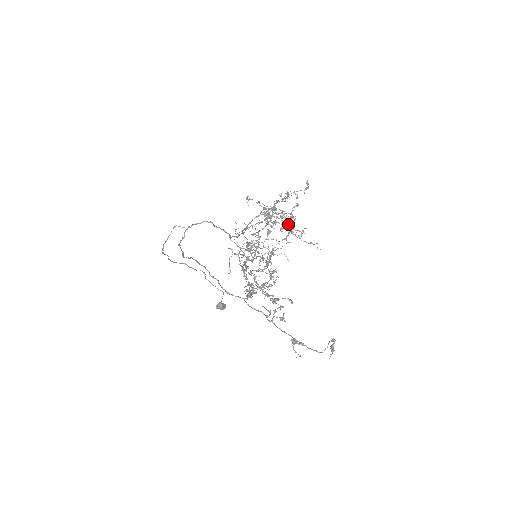
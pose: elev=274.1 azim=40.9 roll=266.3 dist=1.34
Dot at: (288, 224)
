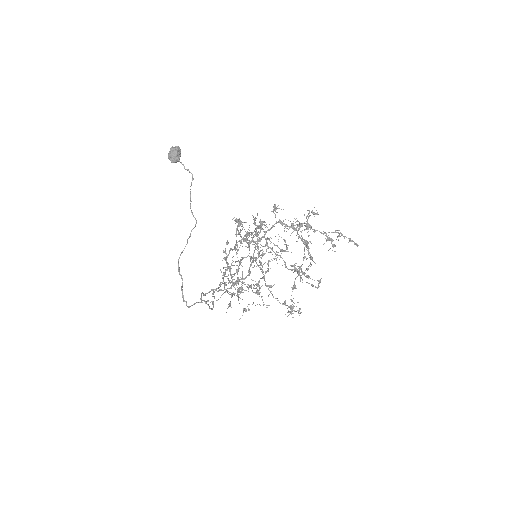
Dot at: (307, 229)
